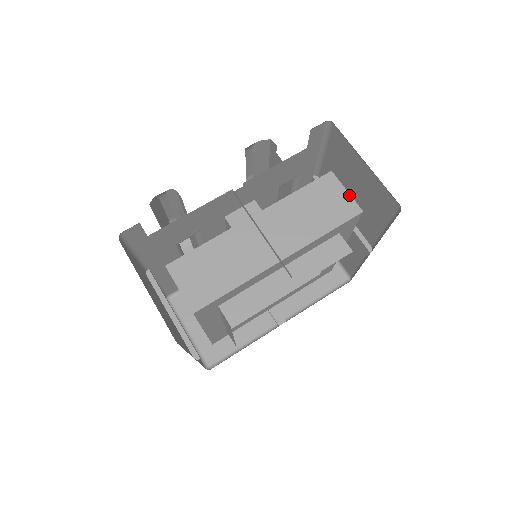
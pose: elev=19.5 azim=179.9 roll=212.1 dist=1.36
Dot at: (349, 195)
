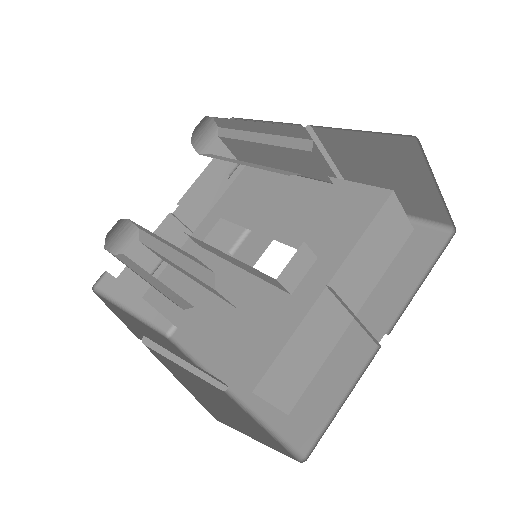
Dot at: (405, 216)
